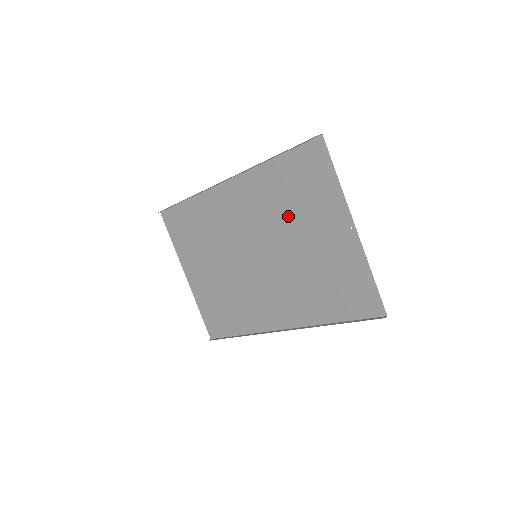
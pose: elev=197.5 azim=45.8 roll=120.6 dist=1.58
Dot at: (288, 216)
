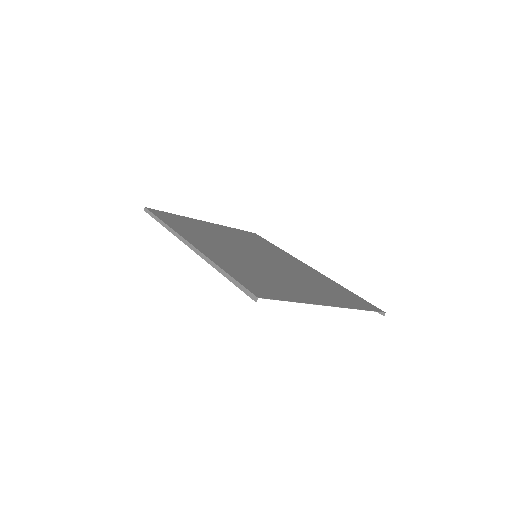
Dot at: (266, 274)
